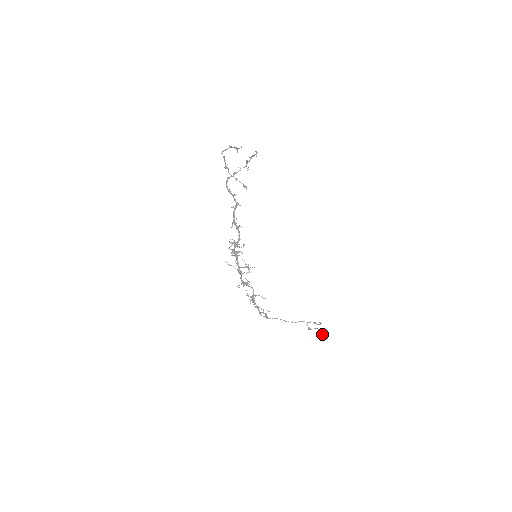
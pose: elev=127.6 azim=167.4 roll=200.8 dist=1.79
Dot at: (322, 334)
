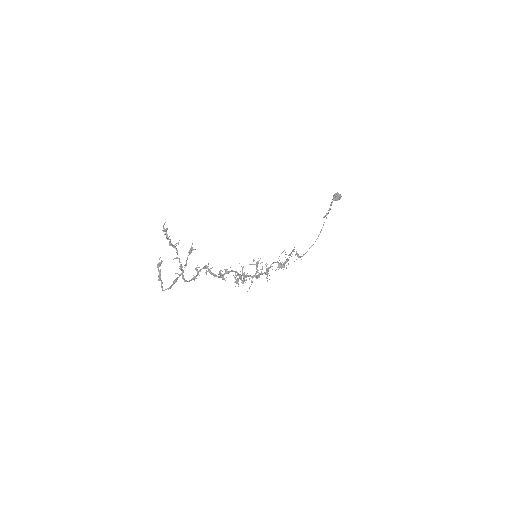
Dot at: occluded
